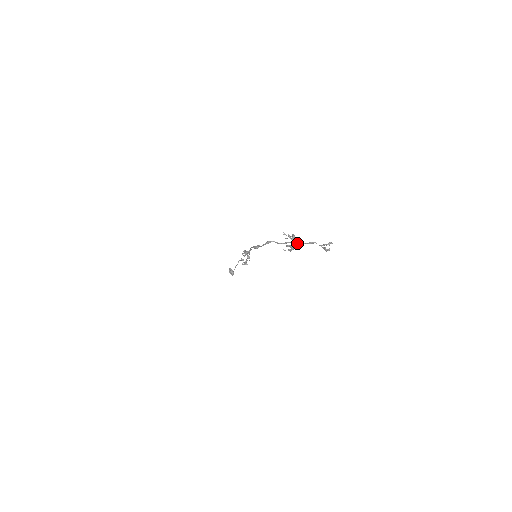
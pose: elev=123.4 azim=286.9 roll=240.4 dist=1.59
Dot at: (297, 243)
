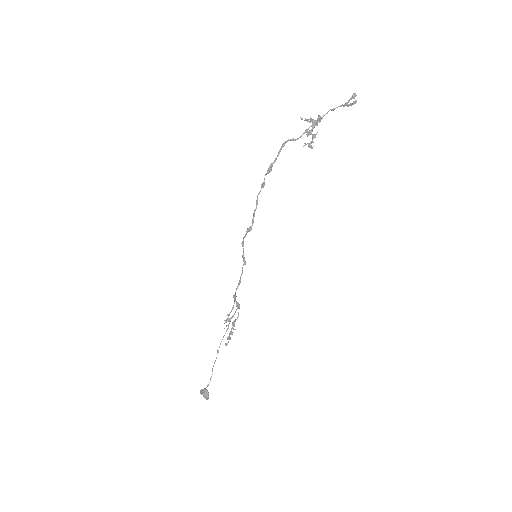
Dot at: (319, 116)
